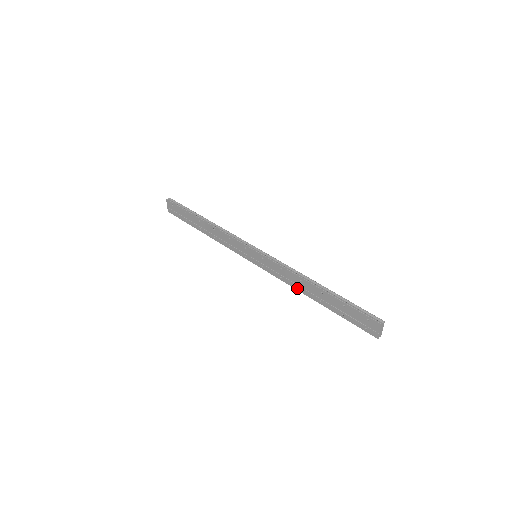
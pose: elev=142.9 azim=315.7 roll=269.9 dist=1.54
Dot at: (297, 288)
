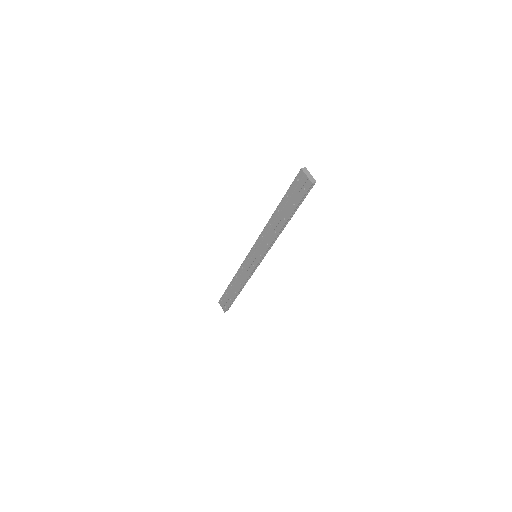
Dot at: (275, 235)
